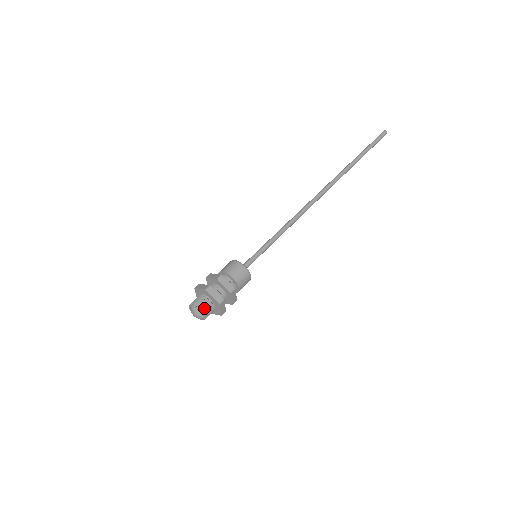
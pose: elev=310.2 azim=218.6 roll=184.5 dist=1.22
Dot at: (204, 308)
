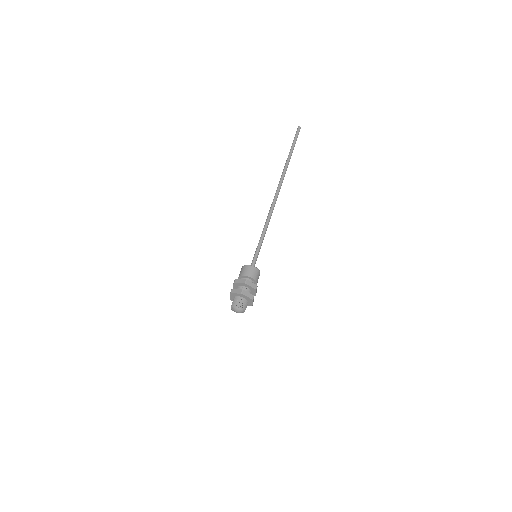
Dot at: (237, 303)
